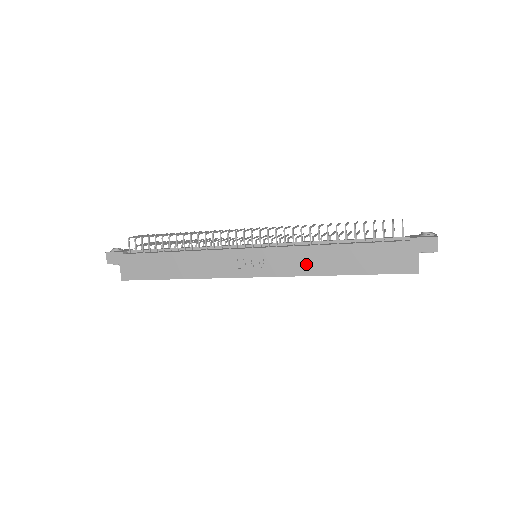
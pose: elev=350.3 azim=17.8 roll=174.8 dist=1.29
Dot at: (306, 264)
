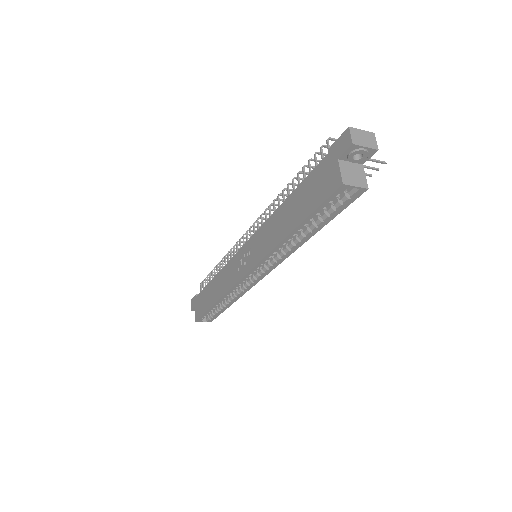
Dot at: (270, 237)
